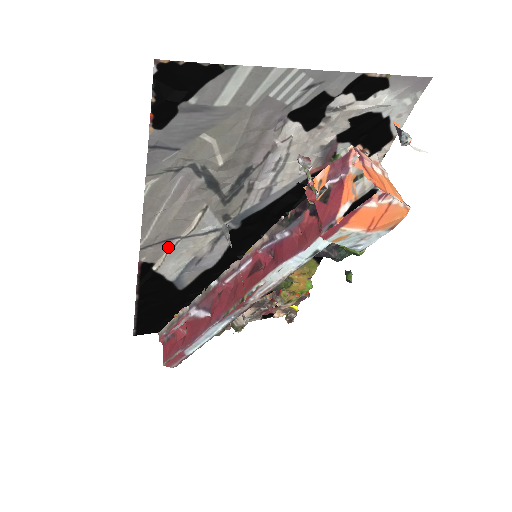
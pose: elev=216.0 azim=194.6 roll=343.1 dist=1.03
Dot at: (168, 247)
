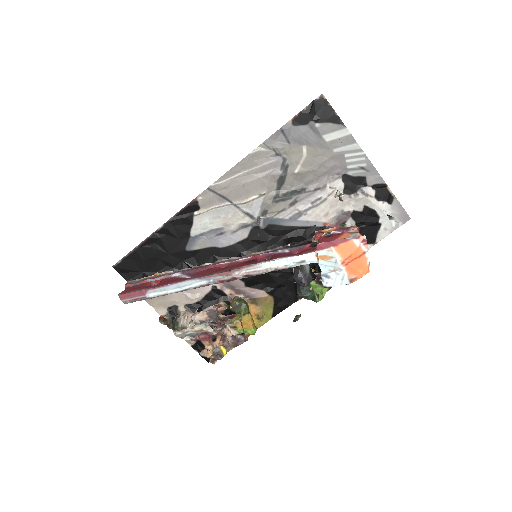
Dot at: (219, 204)
